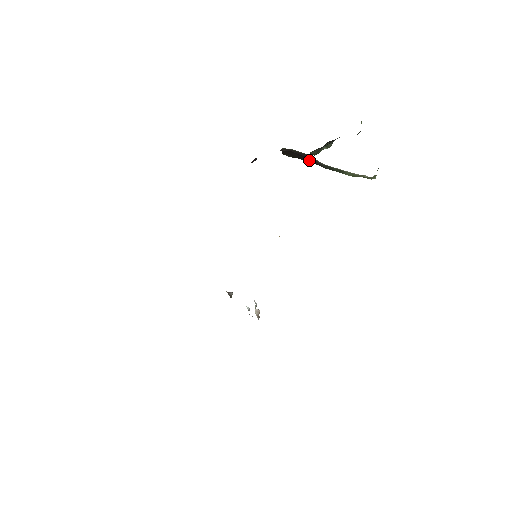
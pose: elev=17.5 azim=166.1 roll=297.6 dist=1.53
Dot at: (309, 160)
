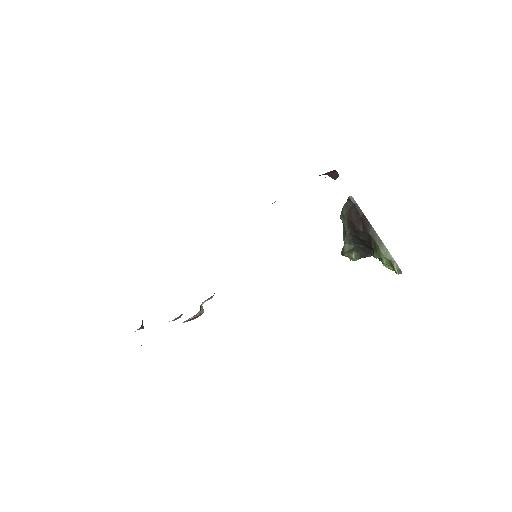
Dot at: (360, 223)
